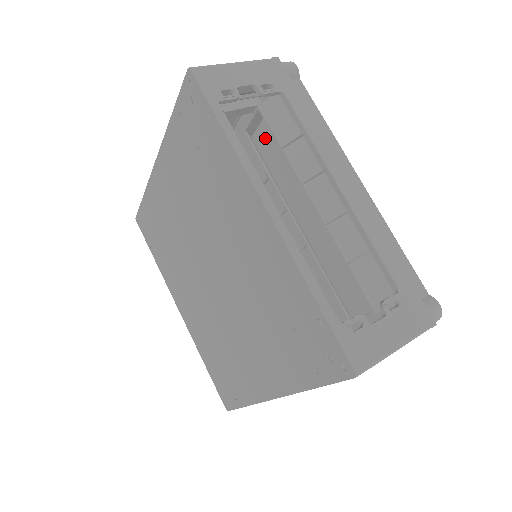
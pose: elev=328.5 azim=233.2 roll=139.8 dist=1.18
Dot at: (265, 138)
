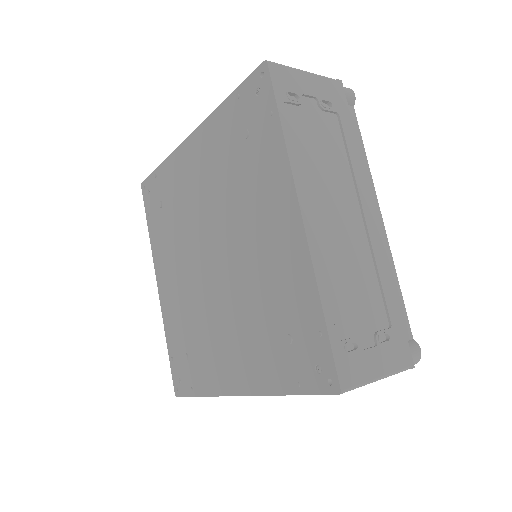
Dot at: occluded
